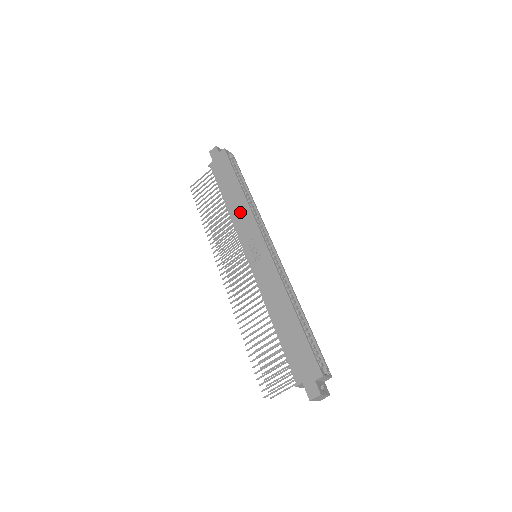
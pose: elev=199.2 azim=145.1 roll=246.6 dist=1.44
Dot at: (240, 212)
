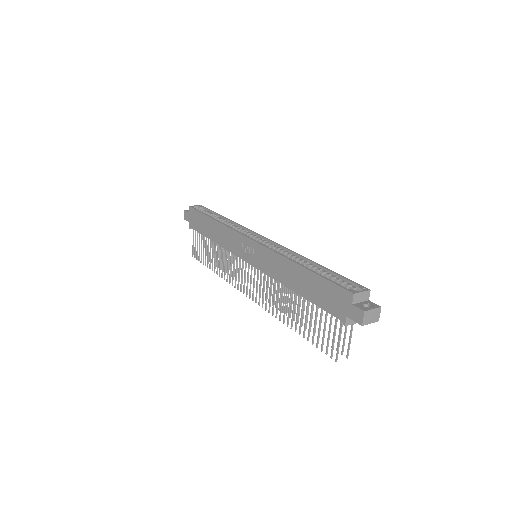
Dot at: (223, 236)
